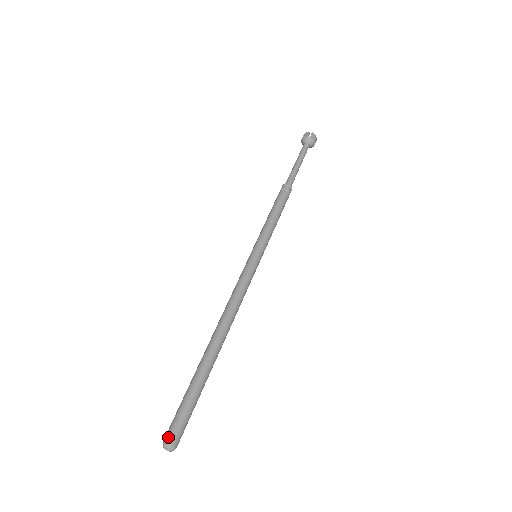
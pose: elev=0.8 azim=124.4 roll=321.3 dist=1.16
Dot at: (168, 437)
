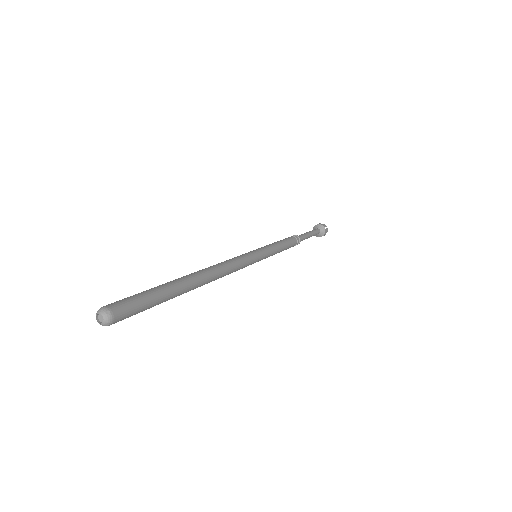
Dot at: occluded
